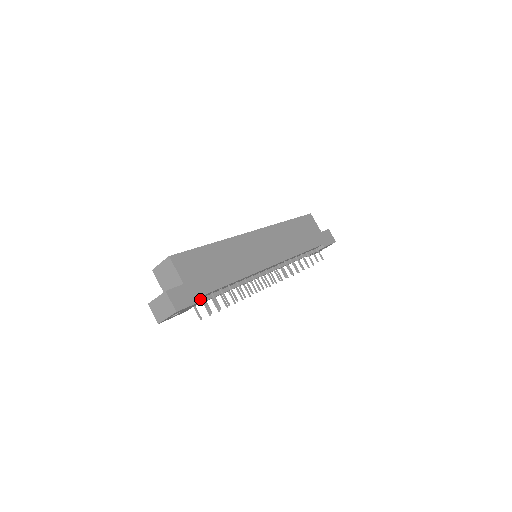
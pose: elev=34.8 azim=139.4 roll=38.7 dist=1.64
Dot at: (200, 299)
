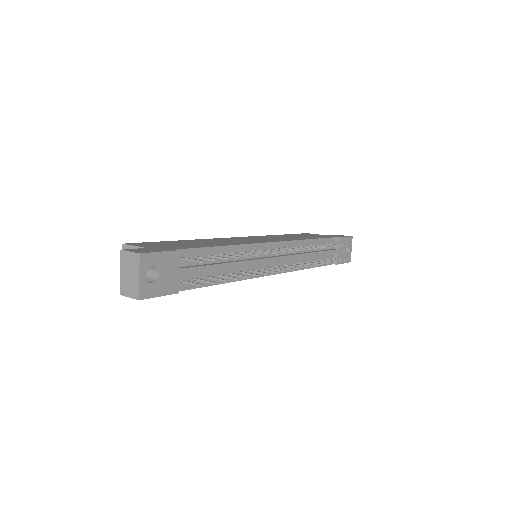
Dot at: (174, 250)
